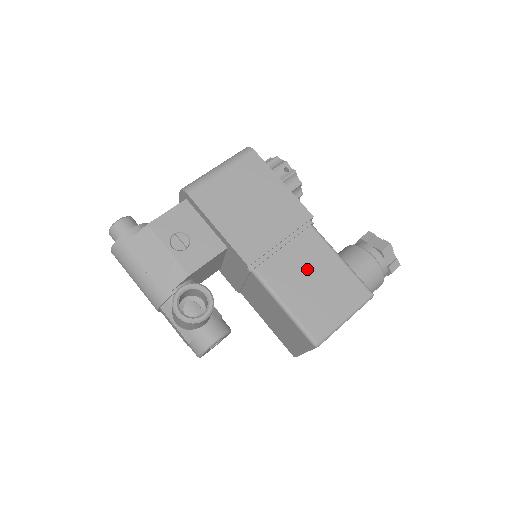
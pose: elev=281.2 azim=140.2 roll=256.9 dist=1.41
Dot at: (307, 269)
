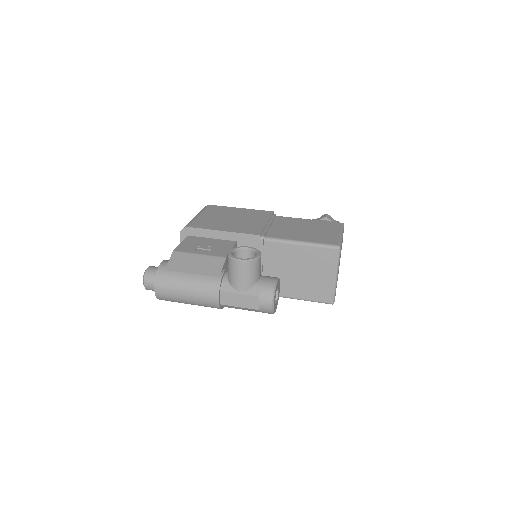
Dot at: (295, 227)
